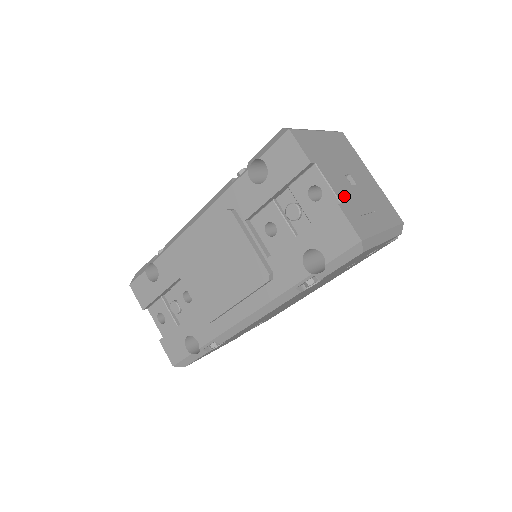
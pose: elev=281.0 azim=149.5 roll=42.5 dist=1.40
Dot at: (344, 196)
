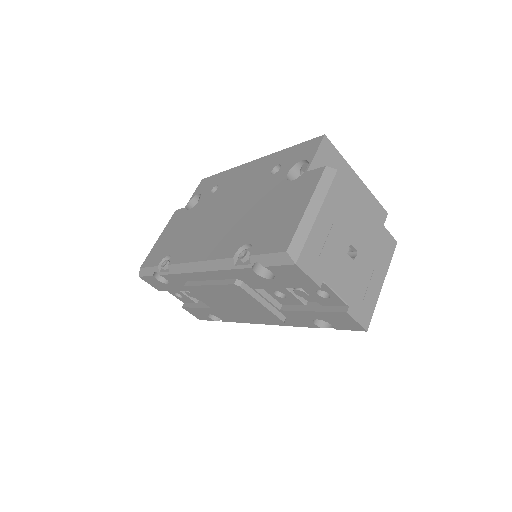
Dot at: (350, 291)
